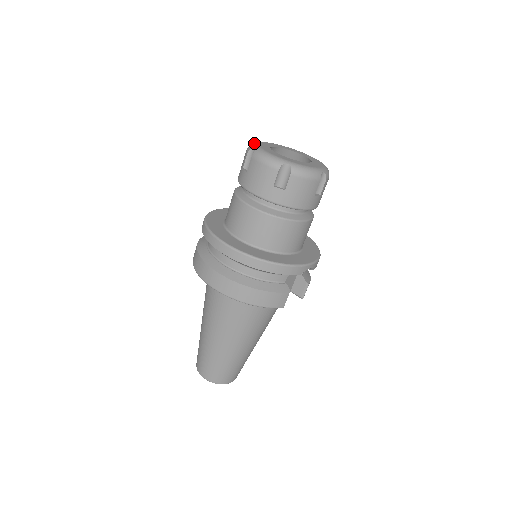
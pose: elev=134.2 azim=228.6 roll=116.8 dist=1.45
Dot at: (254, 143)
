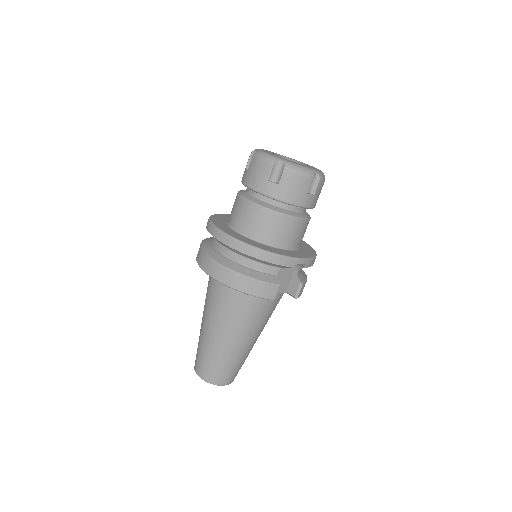
Dot at: occluded
